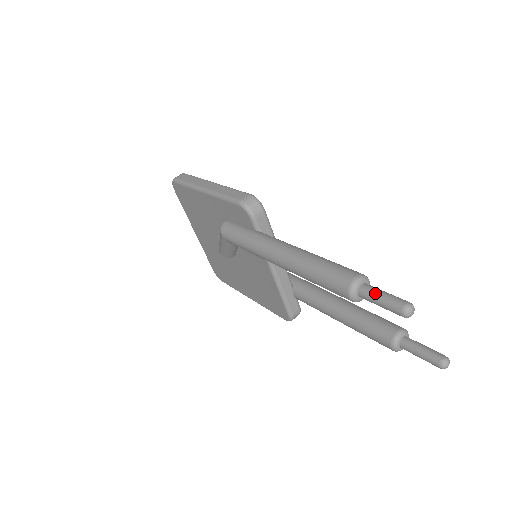
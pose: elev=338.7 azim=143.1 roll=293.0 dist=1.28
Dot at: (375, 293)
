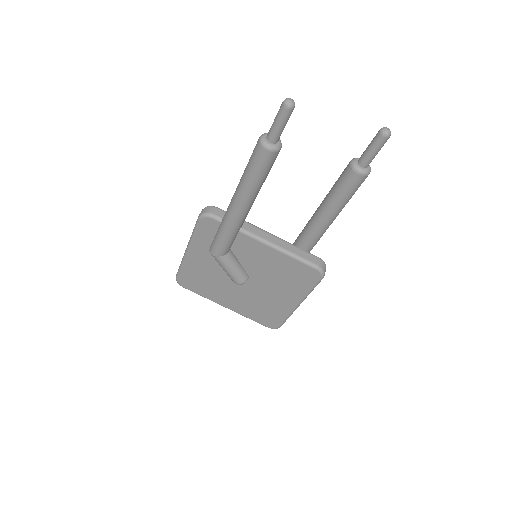
Dot at: (272, 125)
